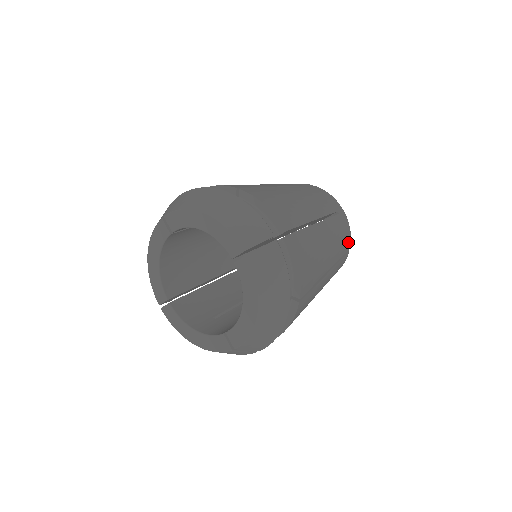
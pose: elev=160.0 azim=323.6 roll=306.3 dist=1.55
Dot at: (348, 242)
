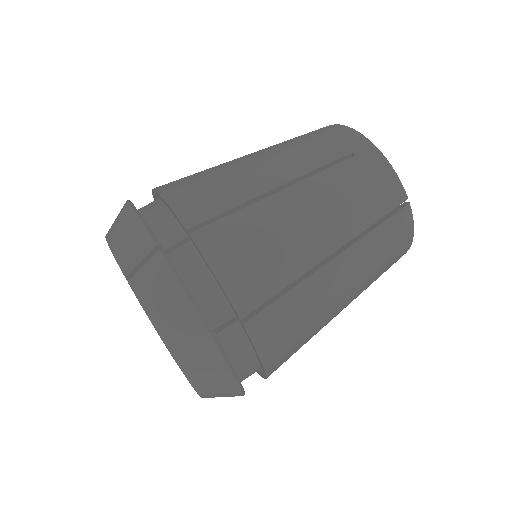
Dot at: (392, 192)
